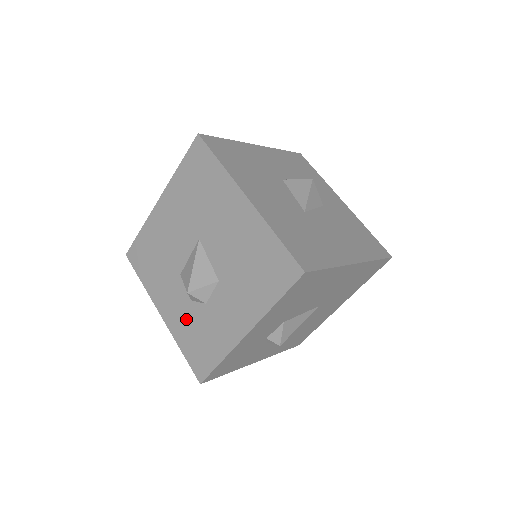
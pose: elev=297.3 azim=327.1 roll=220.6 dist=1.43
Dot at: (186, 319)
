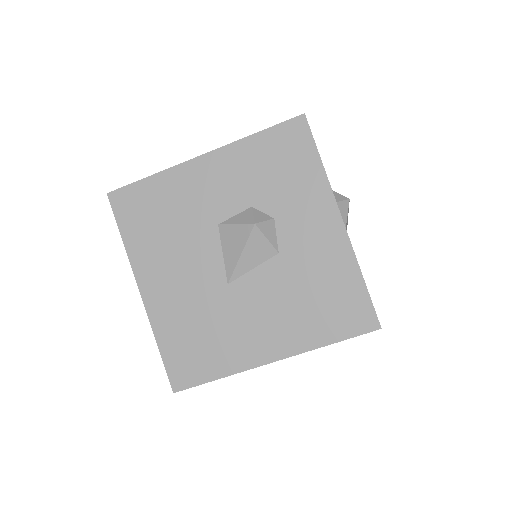
Dot at: occluded
